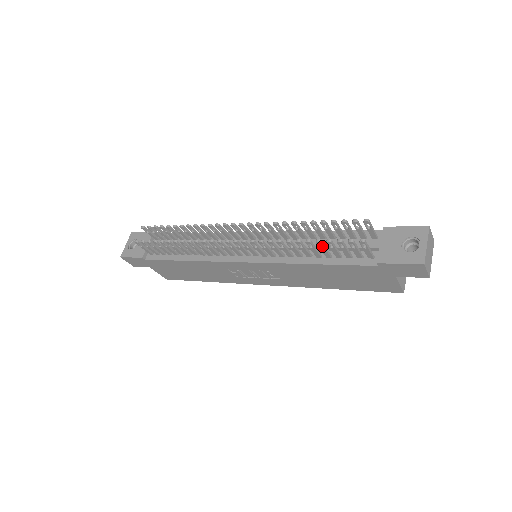
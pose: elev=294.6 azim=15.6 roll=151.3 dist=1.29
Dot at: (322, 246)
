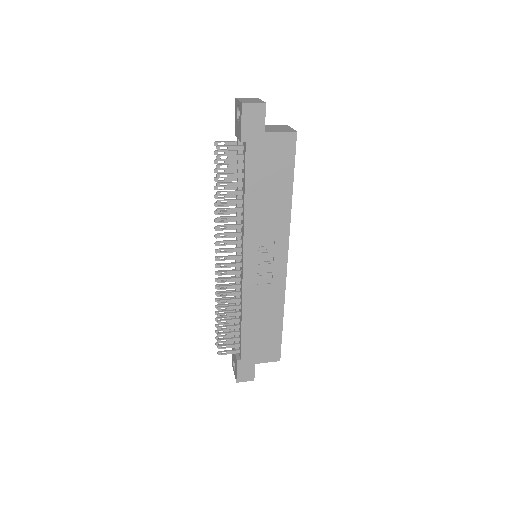
Dot at: (227, 185)
